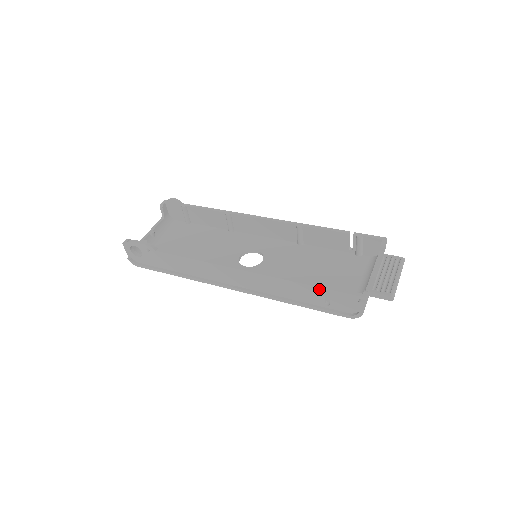
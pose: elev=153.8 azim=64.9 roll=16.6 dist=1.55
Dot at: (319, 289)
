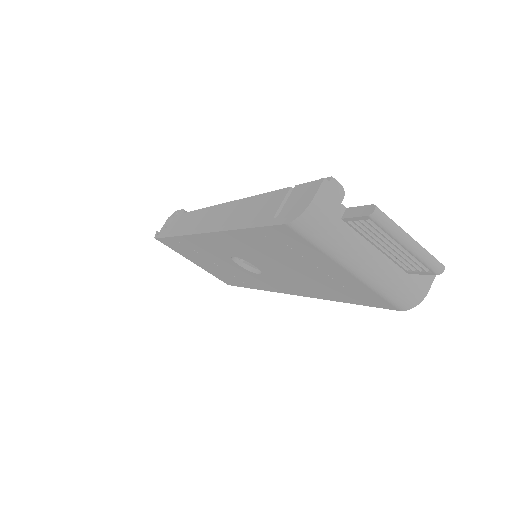
Dot at: (284, 191)
